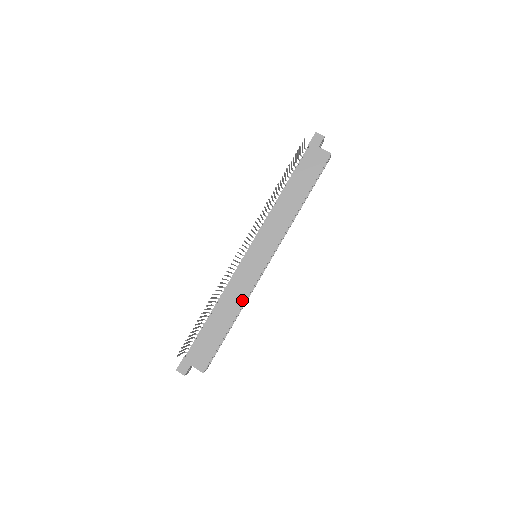
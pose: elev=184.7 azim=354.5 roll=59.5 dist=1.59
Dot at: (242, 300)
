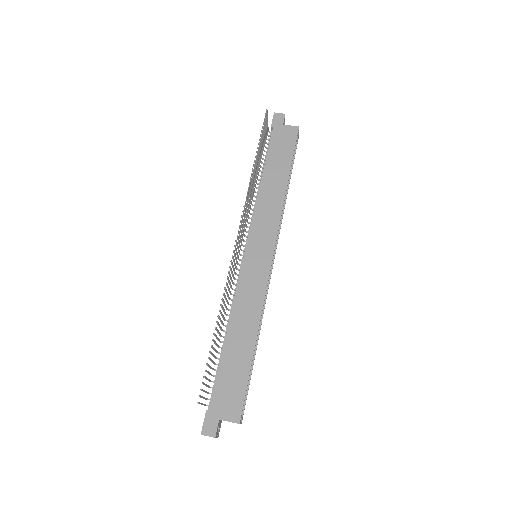
Dot at: (258, 310)
